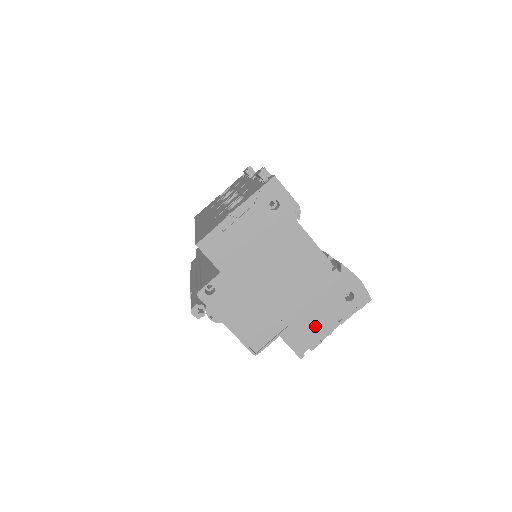
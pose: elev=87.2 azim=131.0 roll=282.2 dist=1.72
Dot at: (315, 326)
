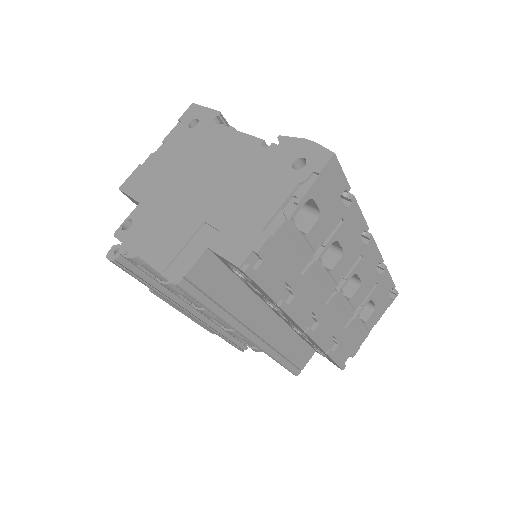
Dot at: (256, 217)
